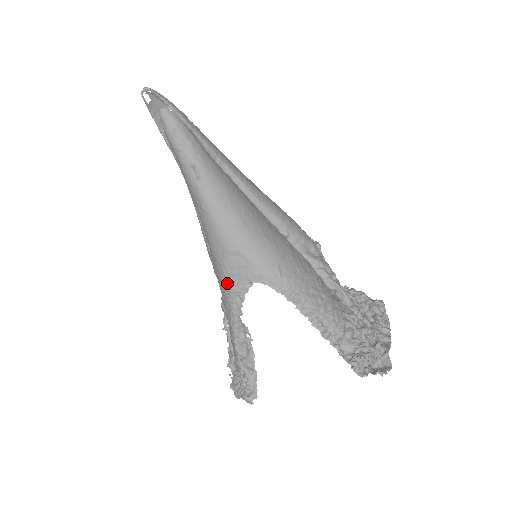
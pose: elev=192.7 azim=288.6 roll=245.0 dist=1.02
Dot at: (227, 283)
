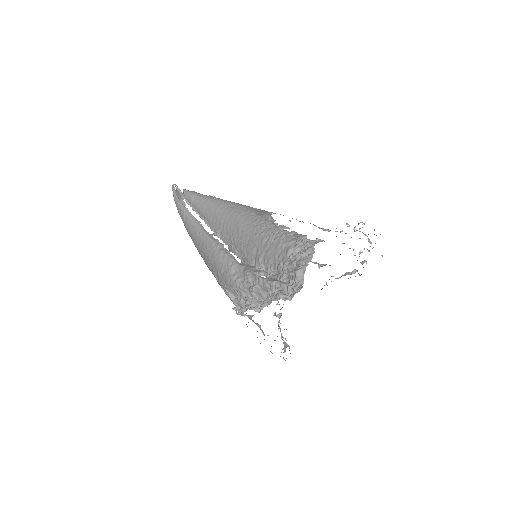
Dot at: (256, 215)
